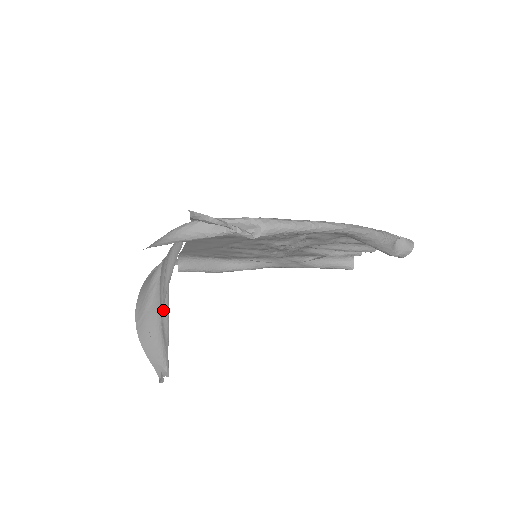
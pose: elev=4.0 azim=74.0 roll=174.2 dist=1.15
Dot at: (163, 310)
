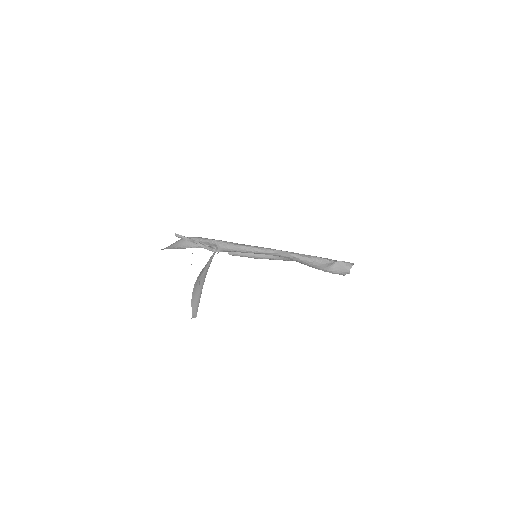
Dot at: occluded
